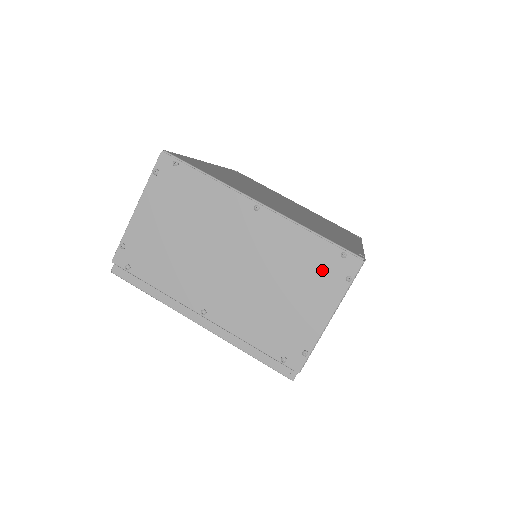
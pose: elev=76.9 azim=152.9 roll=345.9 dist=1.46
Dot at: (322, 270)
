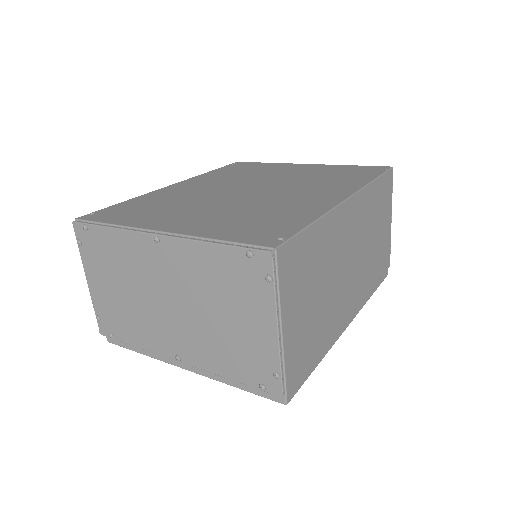
Dot at: (241, 279)
